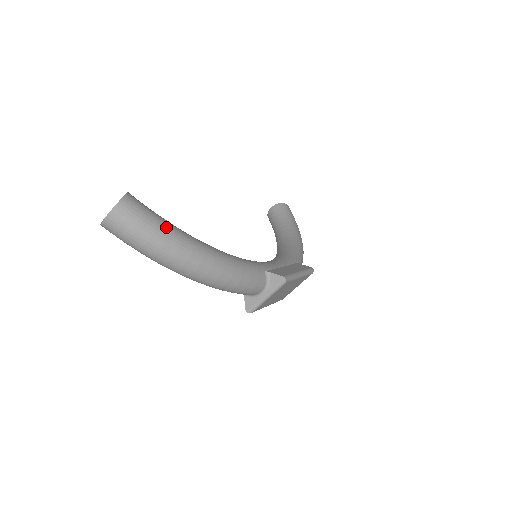
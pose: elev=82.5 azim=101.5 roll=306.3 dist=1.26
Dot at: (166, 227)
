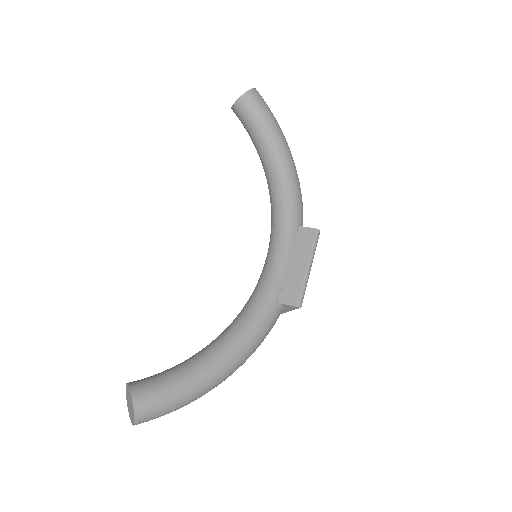
Dot at: (182, 393)
